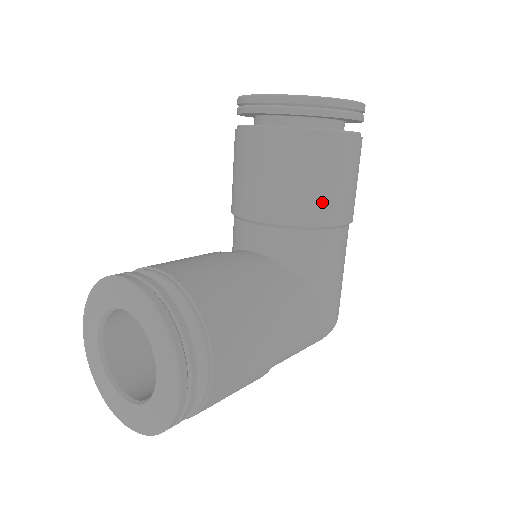
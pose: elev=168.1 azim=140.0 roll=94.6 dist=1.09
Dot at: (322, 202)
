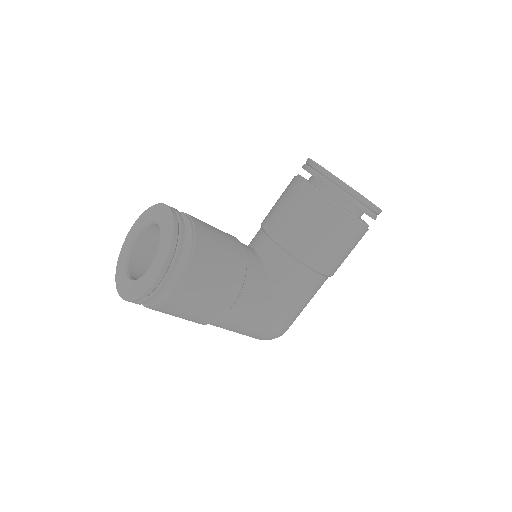
Dot at: (312, 247)
